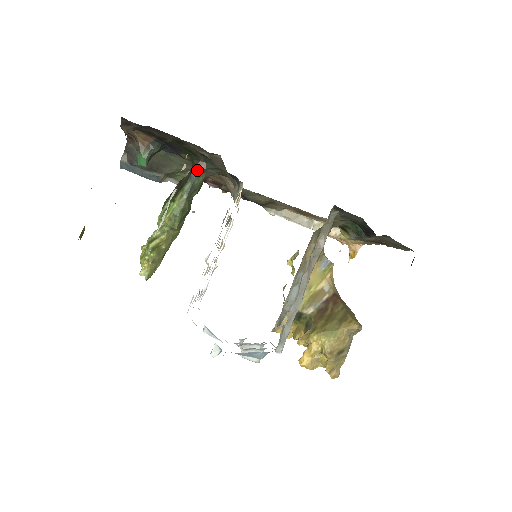
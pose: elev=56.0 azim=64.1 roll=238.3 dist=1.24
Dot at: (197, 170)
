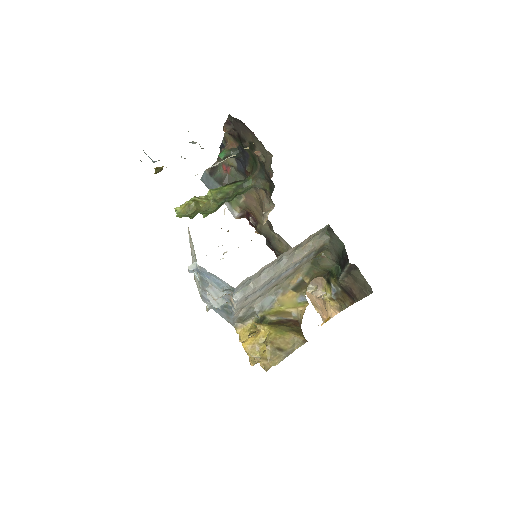
Dot at: (251, 177)
